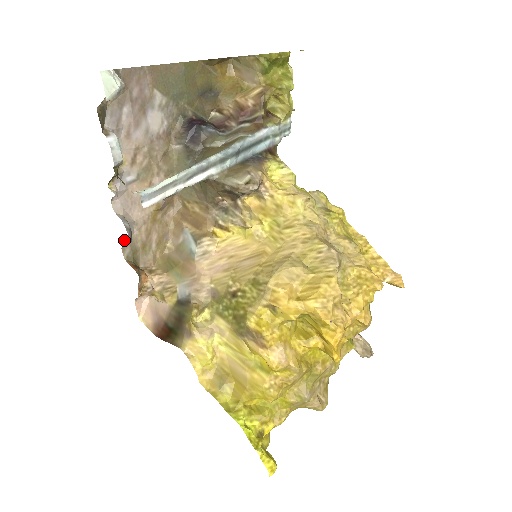
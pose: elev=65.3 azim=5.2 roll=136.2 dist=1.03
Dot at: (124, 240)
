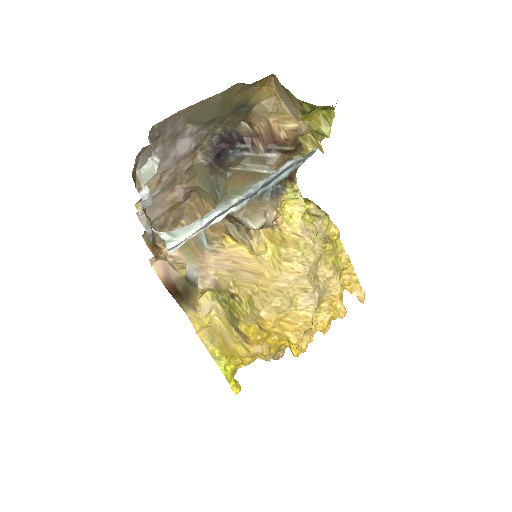
Dot at: (145, 231)
